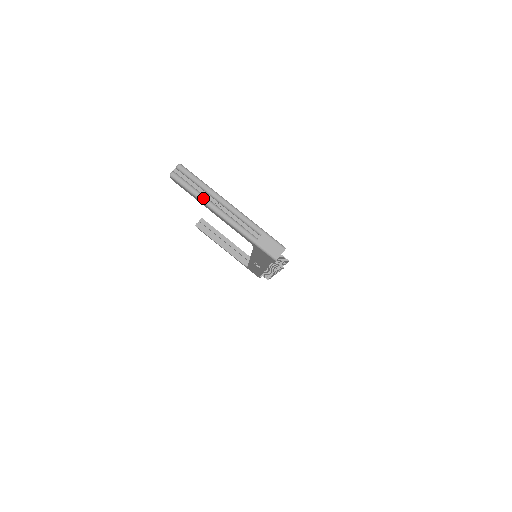
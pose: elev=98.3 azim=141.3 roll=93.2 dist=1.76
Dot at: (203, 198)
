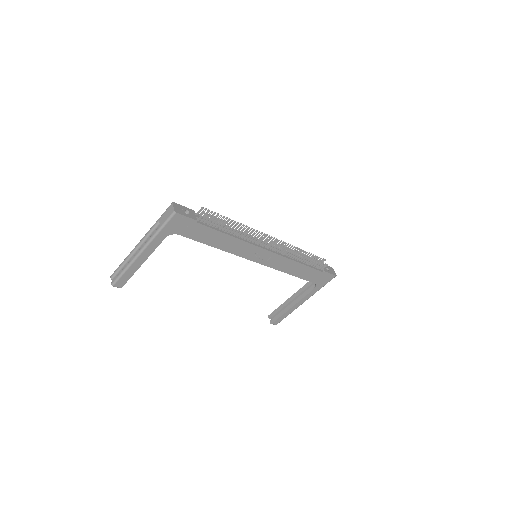
Dot at: (128, 264)
